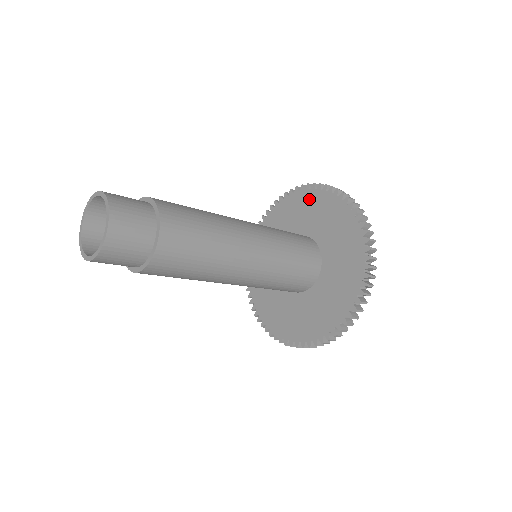
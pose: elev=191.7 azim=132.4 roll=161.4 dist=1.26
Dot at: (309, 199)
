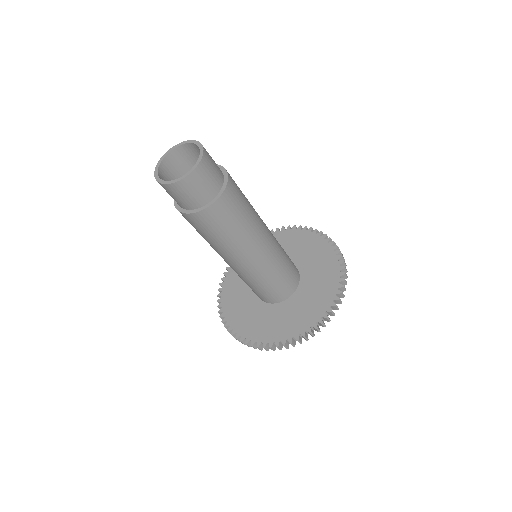
Dot at: (315, 242)
